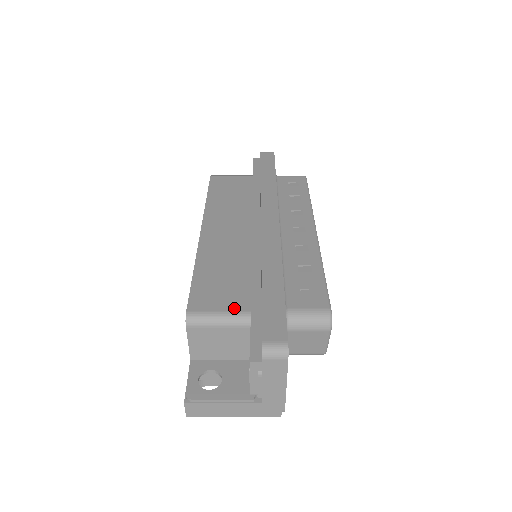
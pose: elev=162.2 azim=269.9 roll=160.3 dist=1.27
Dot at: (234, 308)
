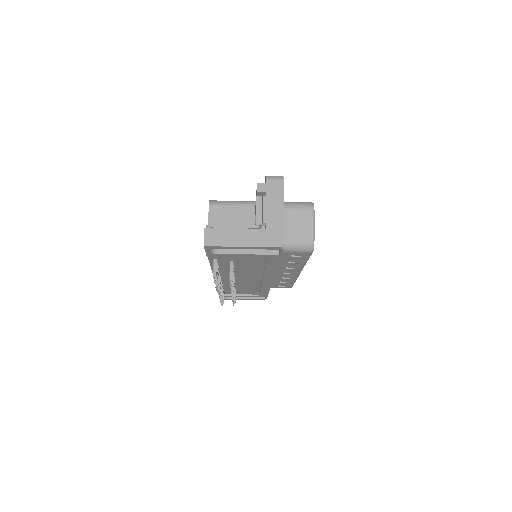
Dot at: occluded
